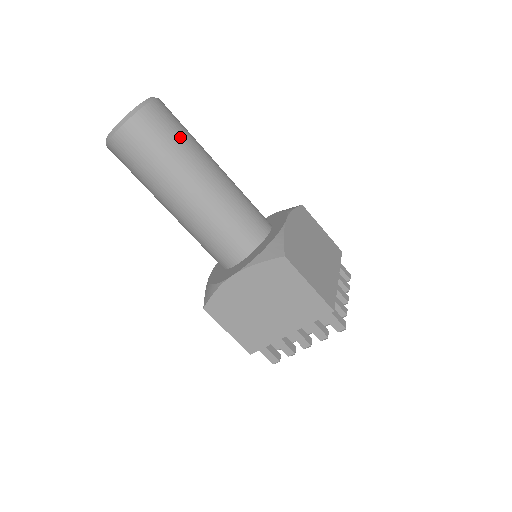
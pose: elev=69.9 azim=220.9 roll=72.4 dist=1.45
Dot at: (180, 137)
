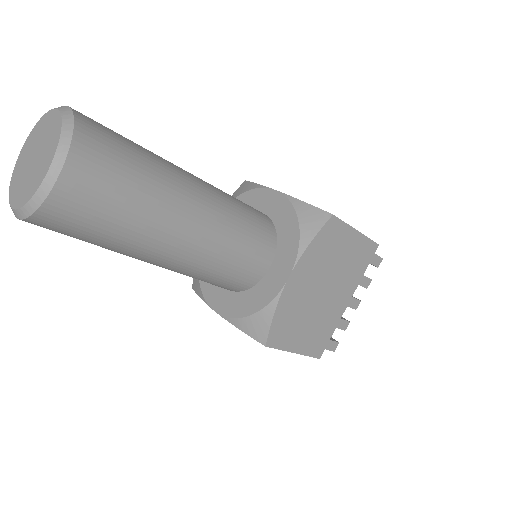
Dot at: (120, 219)
